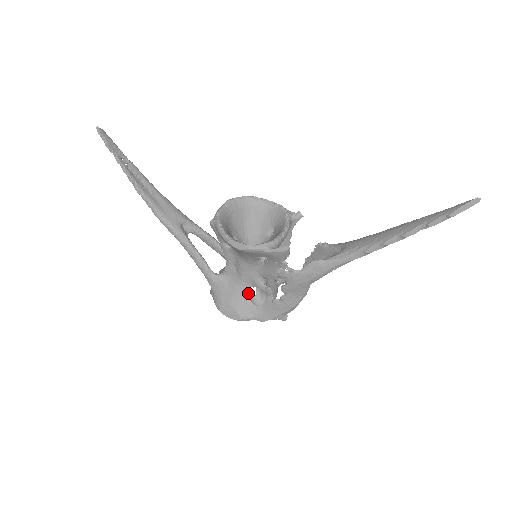
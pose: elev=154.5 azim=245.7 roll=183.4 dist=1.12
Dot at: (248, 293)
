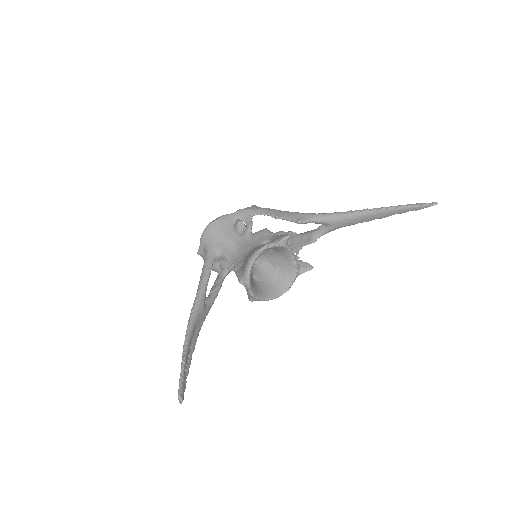
Dot at: occluded
